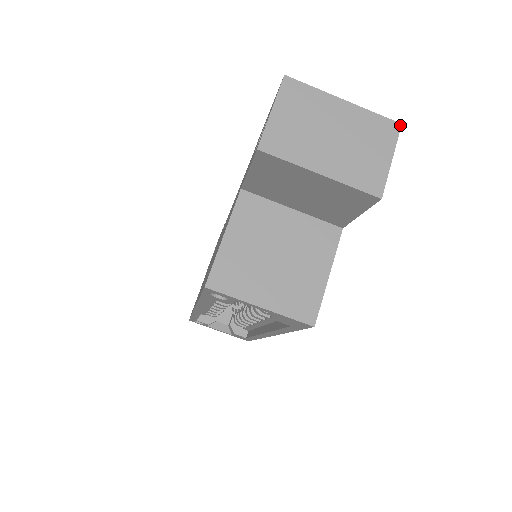
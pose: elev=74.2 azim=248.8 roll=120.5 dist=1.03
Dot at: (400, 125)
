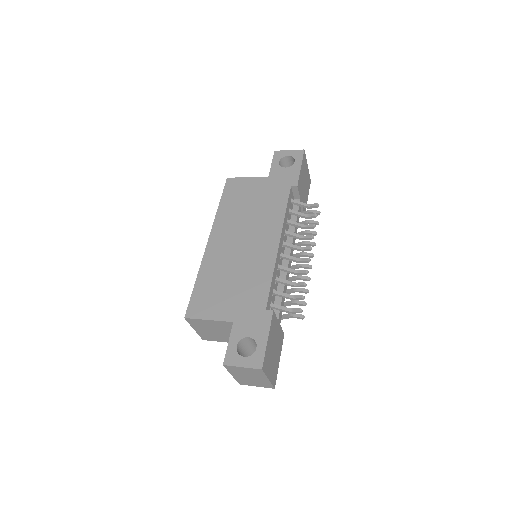
Dot at: occluded
